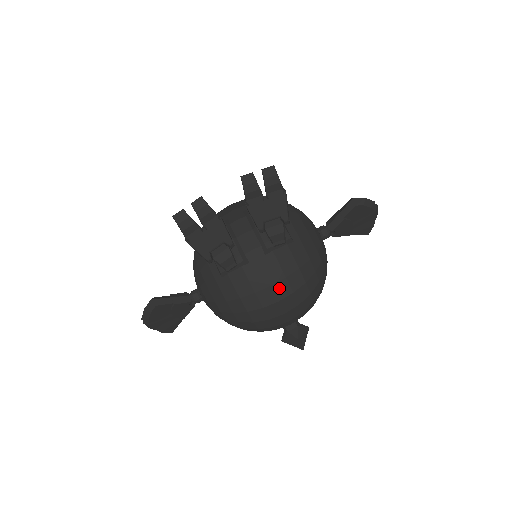
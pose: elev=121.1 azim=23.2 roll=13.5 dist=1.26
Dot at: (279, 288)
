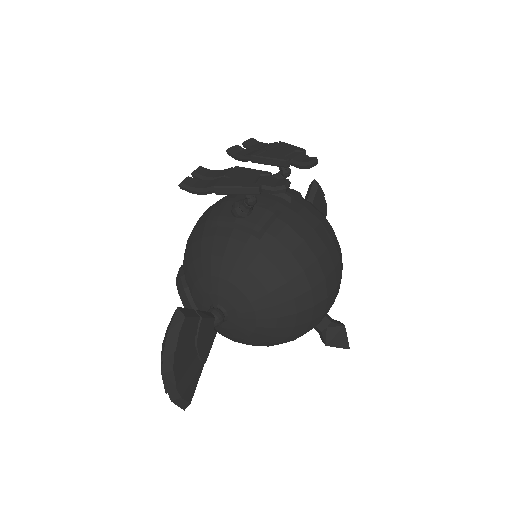
Dot at: (321, 233)
